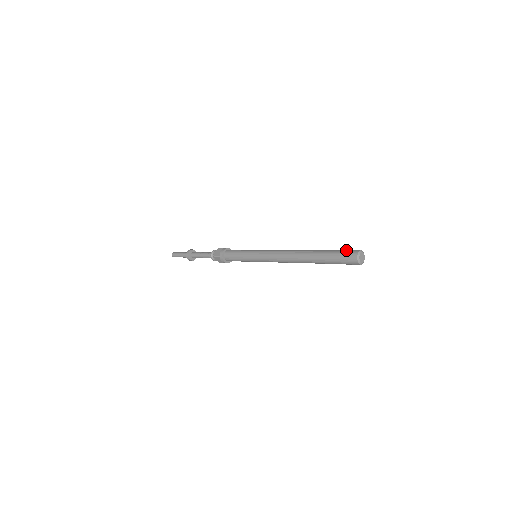
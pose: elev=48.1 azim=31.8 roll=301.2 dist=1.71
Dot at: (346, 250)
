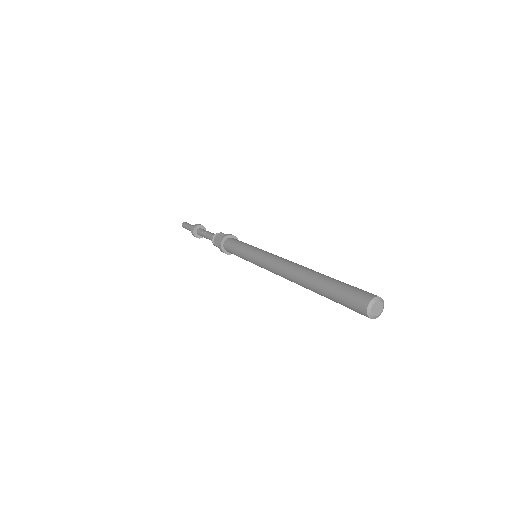
Dot at: (354, 291)
